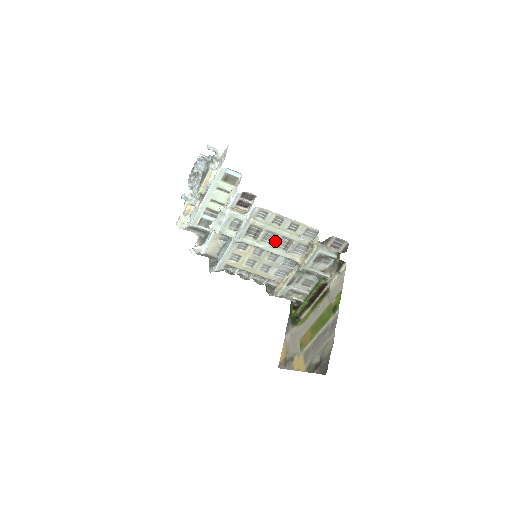
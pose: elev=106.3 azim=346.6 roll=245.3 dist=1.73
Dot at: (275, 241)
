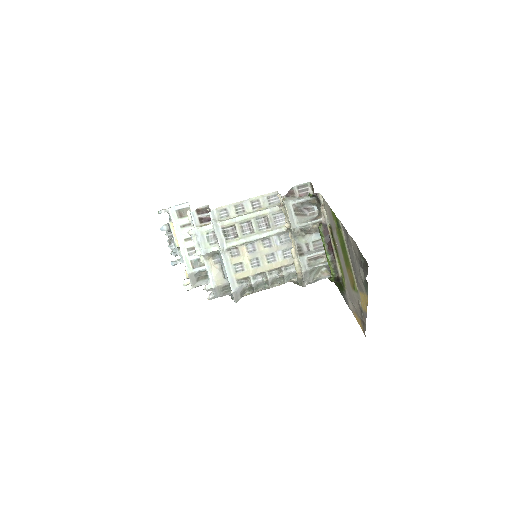
Dot at: (253, 226)
